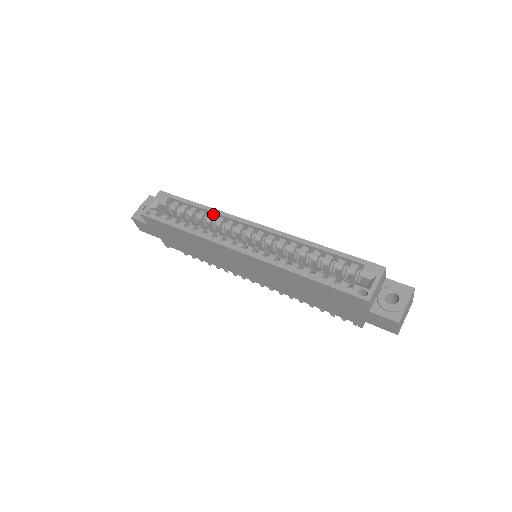
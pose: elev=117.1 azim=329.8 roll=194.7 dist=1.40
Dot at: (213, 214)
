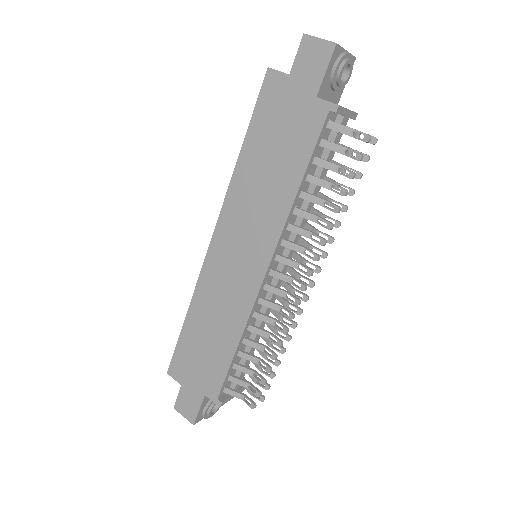
Dot at: occluded
